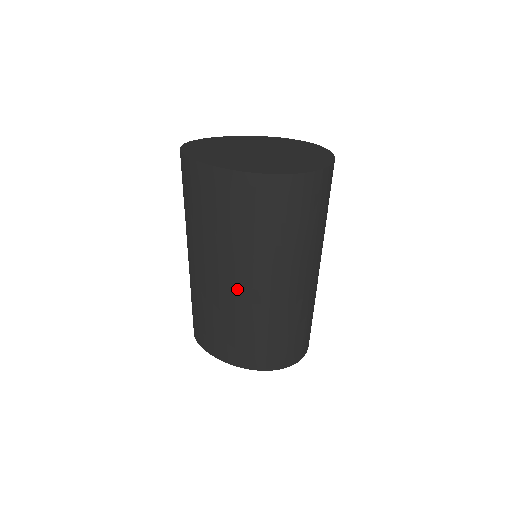
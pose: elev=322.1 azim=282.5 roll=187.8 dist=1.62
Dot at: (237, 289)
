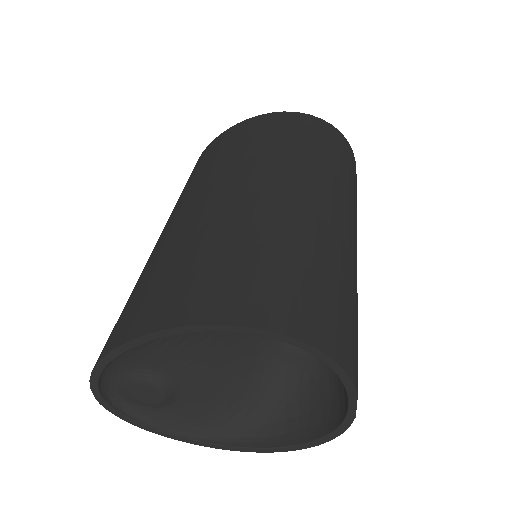
Dot at: (222, 198)
